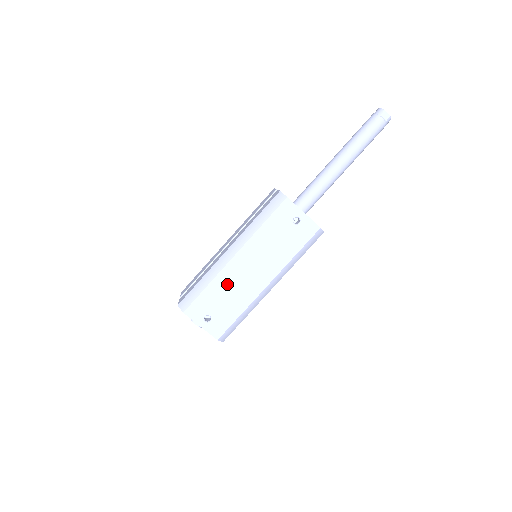
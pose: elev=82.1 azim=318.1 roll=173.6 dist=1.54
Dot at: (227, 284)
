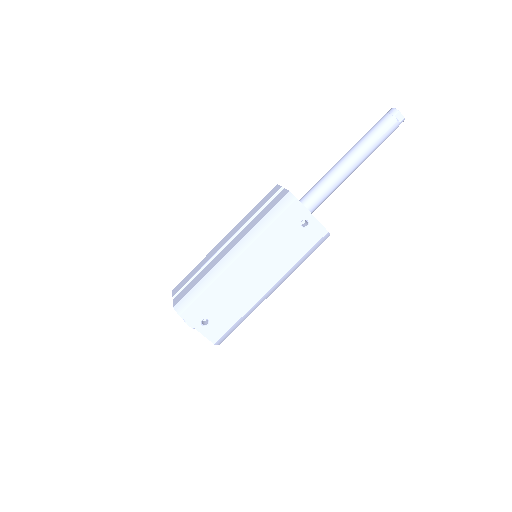
Dot at: (228, 287)
